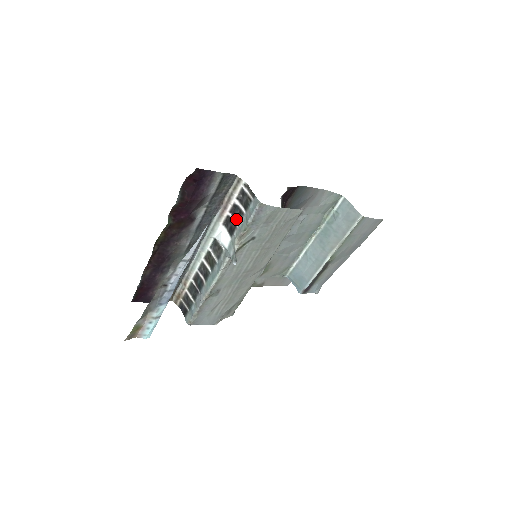
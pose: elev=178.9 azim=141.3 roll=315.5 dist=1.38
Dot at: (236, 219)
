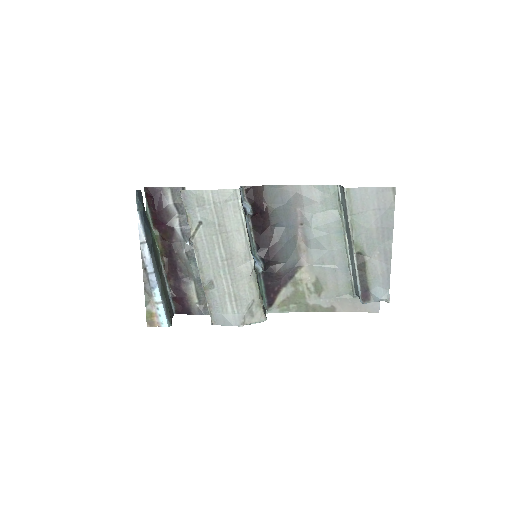
Dot at: occluded
